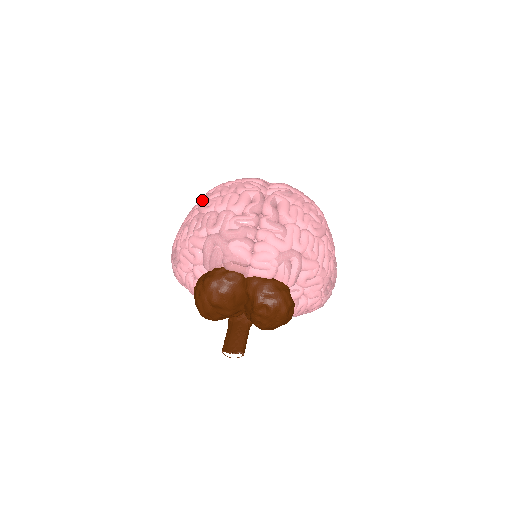
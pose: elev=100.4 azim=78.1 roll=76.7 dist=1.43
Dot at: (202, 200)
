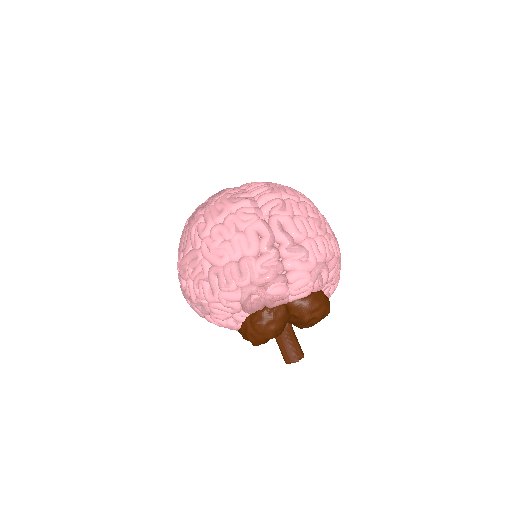
Dot at: (204, 249)
